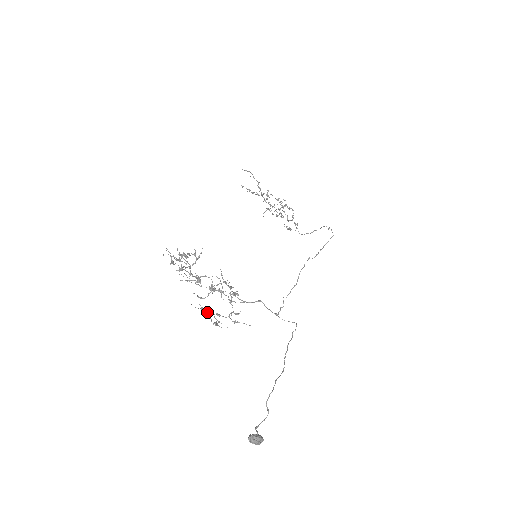
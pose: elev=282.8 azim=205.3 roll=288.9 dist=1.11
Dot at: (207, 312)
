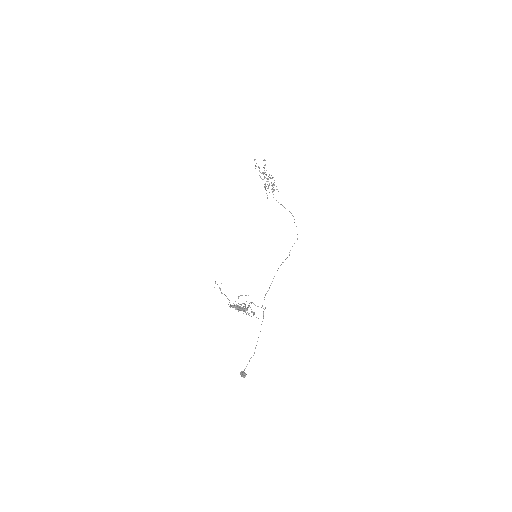
Dot at: occluded
